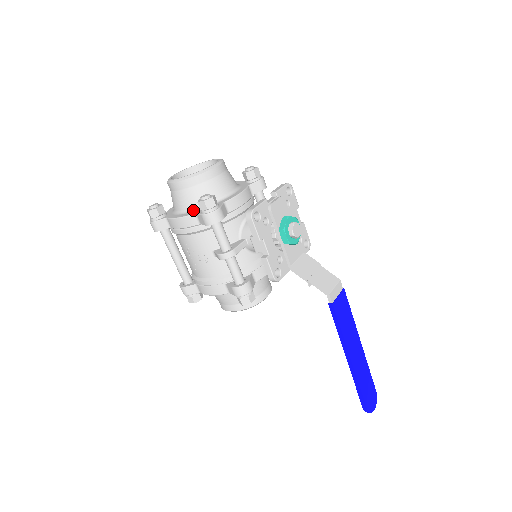
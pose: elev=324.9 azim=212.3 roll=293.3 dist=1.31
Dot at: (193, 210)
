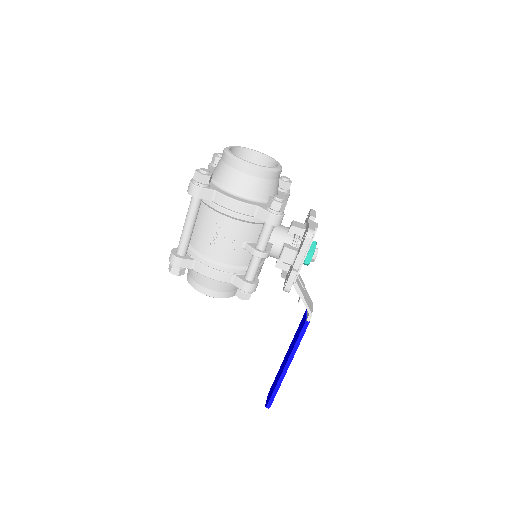
Dot at: (250, 199)
